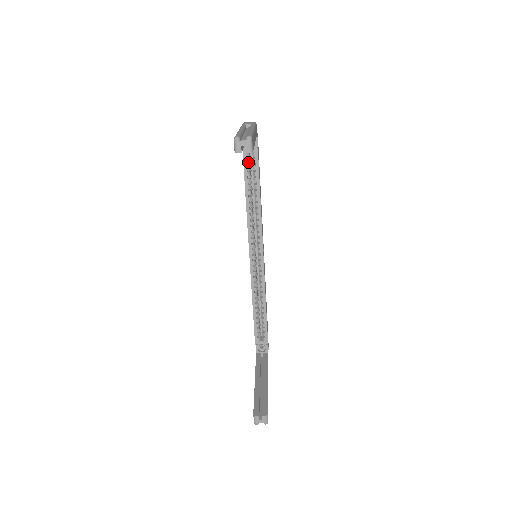
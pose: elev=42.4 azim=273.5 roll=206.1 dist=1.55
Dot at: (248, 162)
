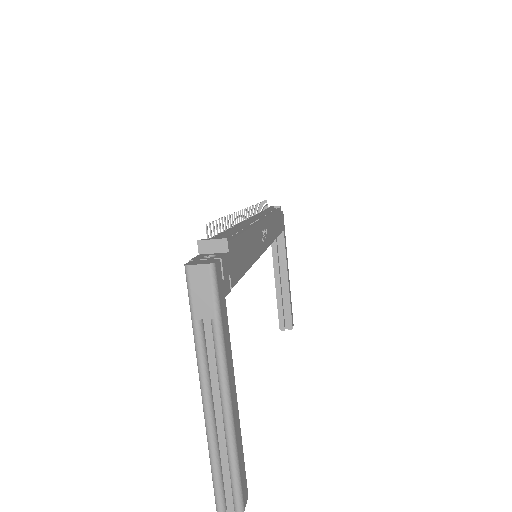
Dot at: occluded
